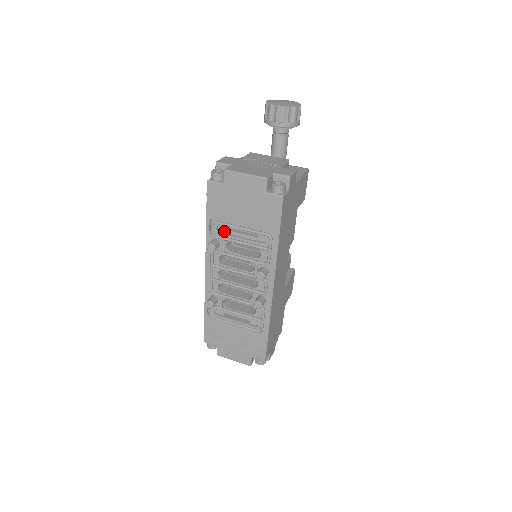
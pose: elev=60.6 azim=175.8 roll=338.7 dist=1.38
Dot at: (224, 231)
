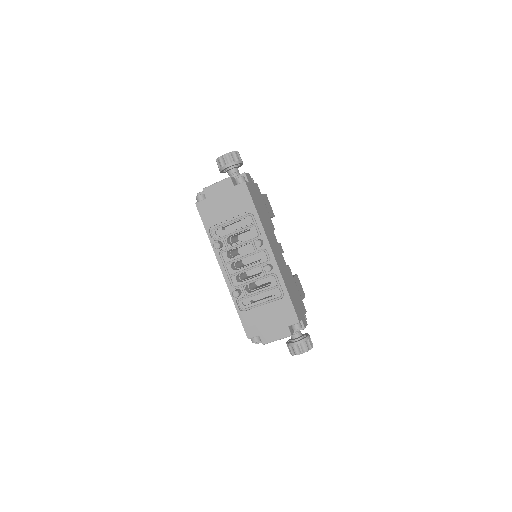
Dot at: (221, 233)
